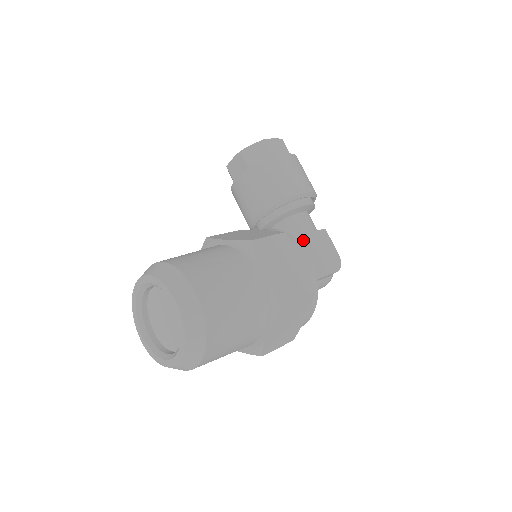
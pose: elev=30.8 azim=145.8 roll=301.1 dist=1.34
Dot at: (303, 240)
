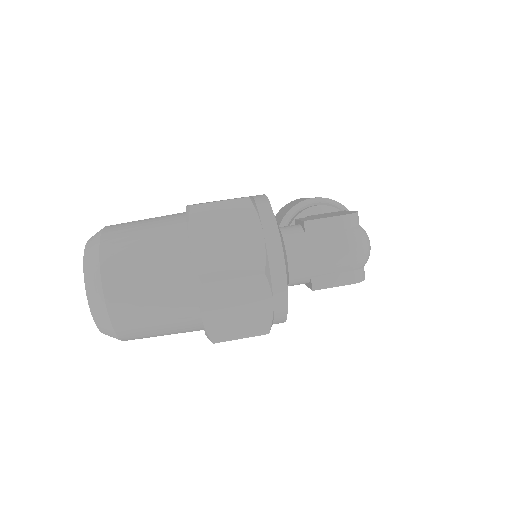
Dot at: occluded
